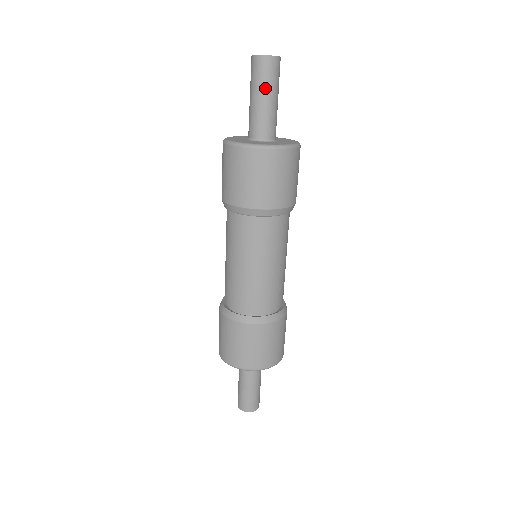
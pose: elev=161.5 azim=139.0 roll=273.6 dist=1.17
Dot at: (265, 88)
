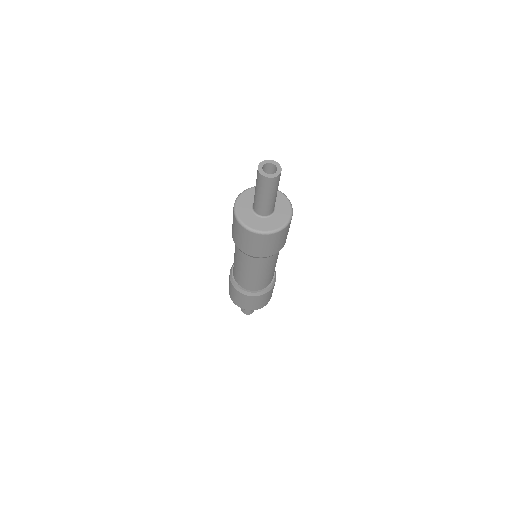
Dot at: (263, 192)
